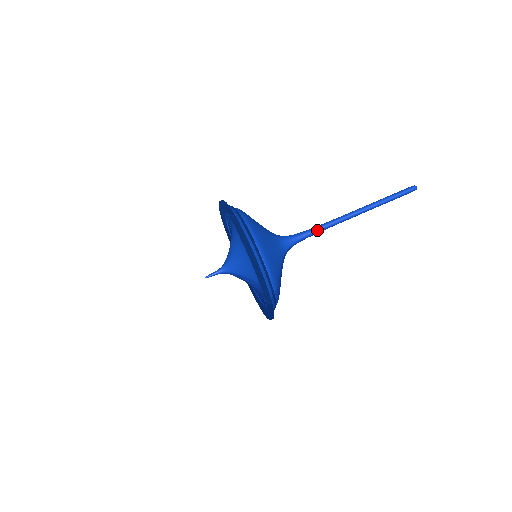
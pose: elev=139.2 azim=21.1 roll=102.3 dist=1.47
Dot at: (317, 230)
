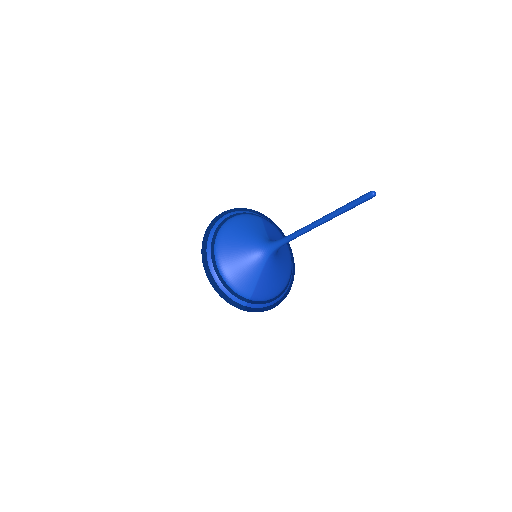
Dot at: (288, 239)
